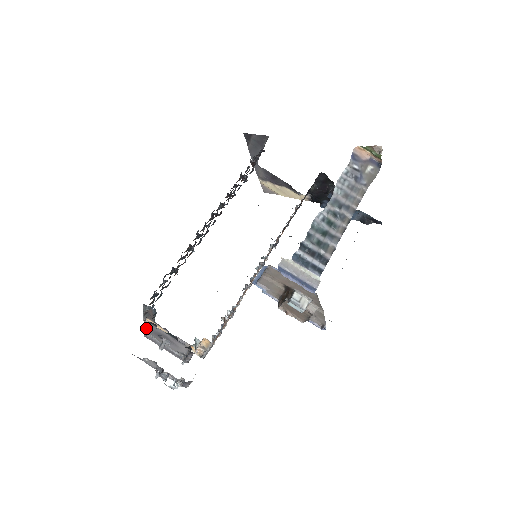
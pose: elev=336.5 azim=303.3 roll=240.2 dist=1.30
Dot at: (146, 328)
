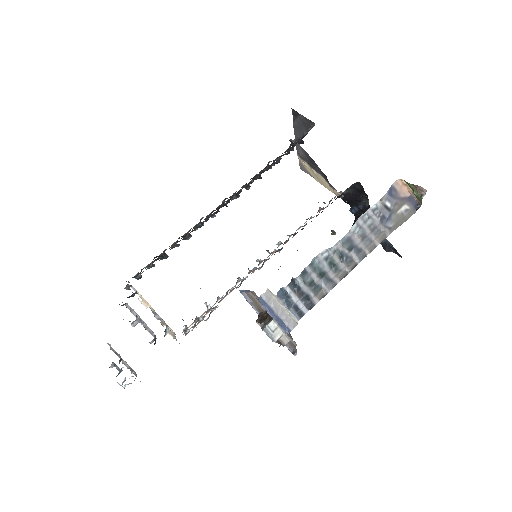
Dot at: occluded
